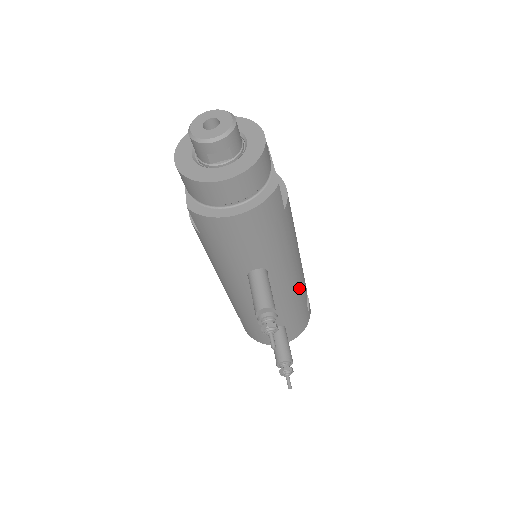
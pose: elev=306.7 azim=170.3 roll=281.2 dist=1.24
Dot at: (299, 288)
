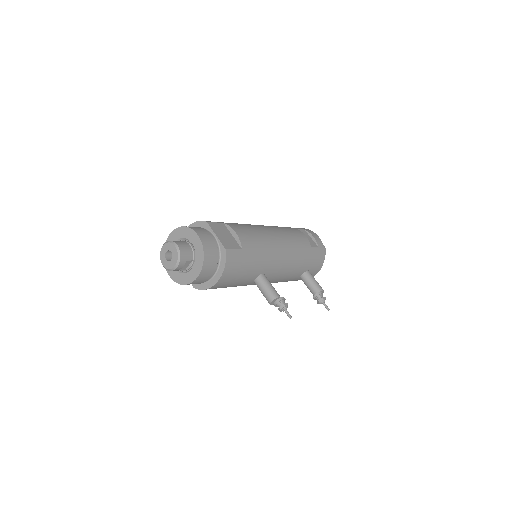
Dot at: (295, 252)
